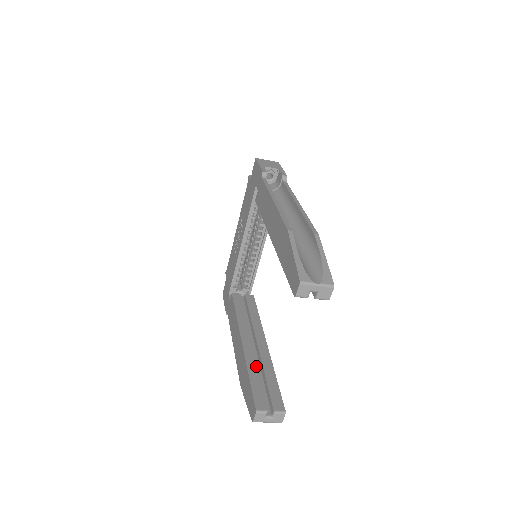
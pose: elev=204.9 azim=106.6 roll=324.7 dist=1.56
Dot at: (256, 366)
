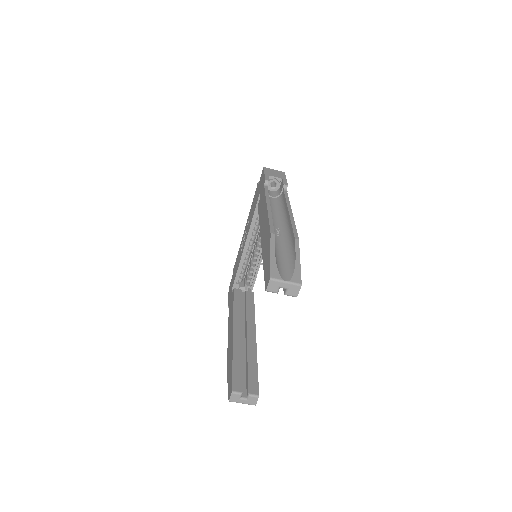
Dot at: (241, 354)
